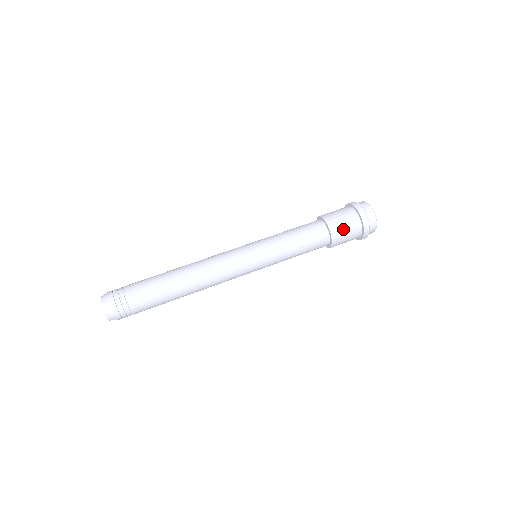
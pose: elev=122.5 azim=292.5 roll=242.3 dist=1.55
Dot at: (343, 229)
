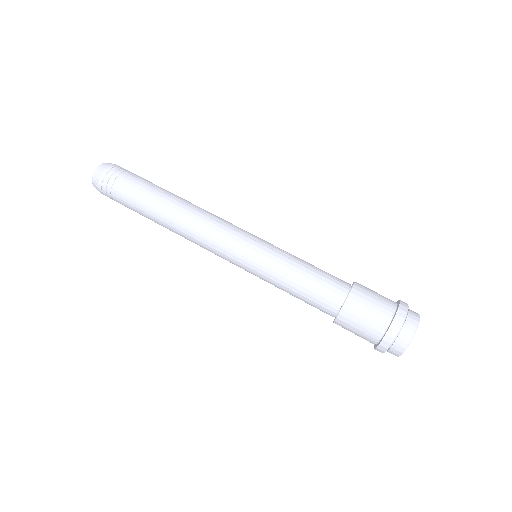
Dot at: (367, 301)
